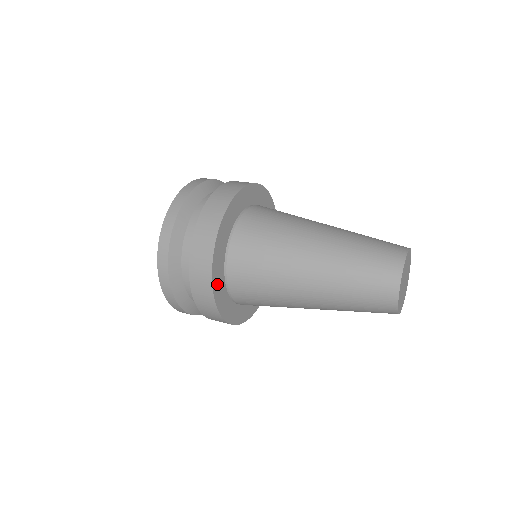
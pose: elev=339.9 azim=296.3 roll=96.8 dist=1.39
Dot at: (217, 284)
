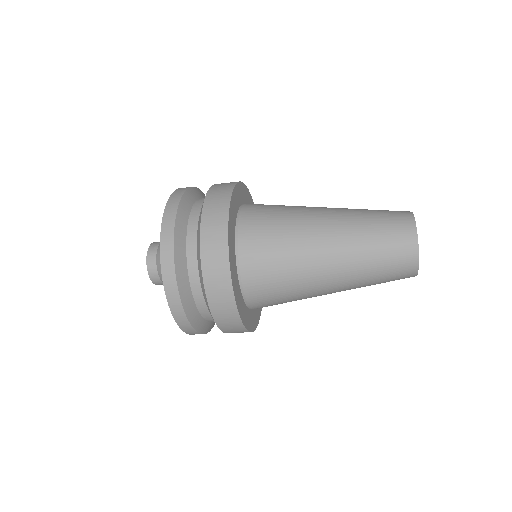
Dot at: (231, 255)
